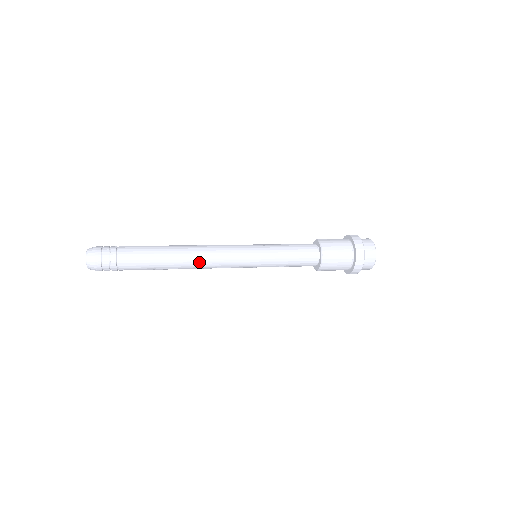
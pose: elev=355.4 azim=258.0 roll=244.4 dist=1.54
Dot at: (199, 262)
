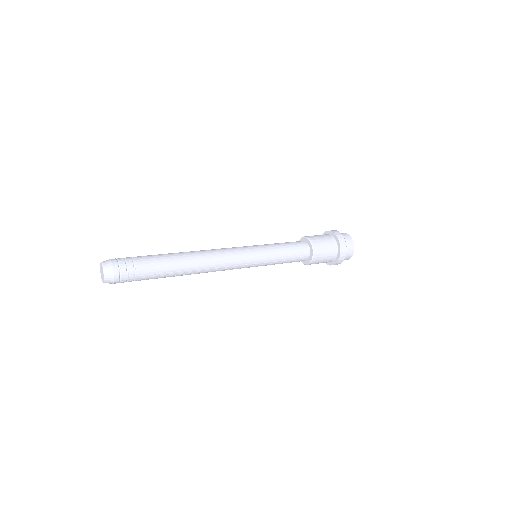
Dot at: (210, 260)
